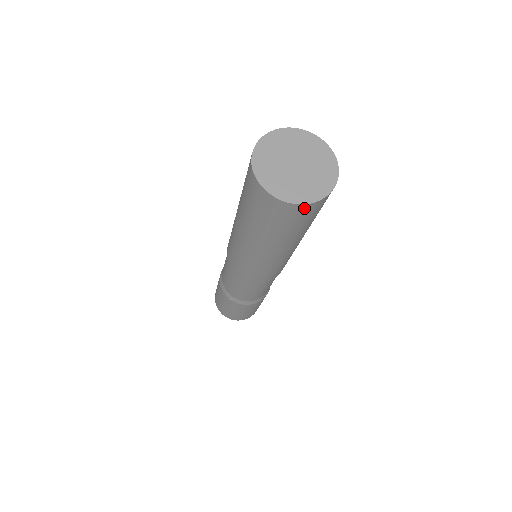
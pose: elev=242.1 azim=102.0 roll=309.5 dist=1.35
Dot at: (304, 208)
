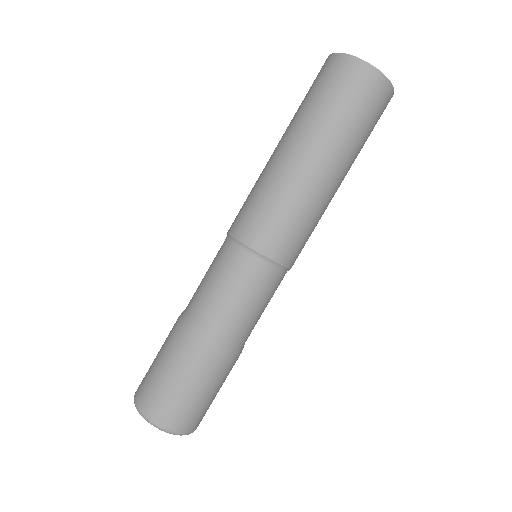
Dot at: (370, 74)
